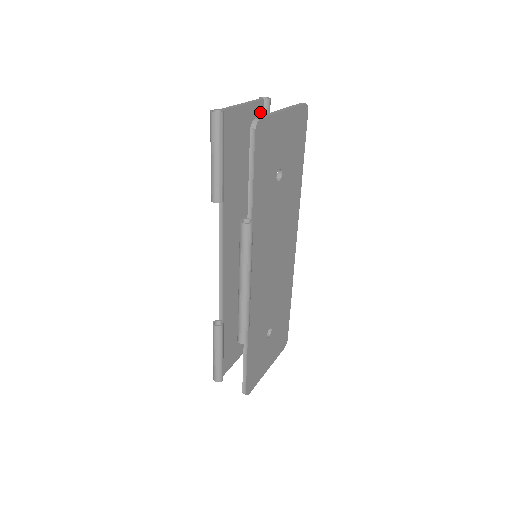
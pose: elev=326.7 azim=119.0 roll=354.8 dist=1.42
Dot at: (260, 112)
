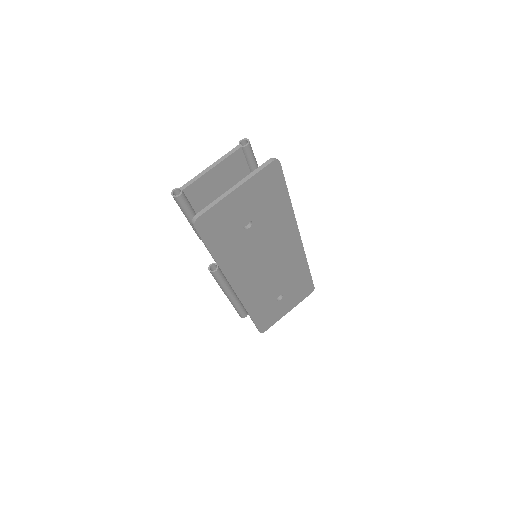
Dot at: (238, 158)
